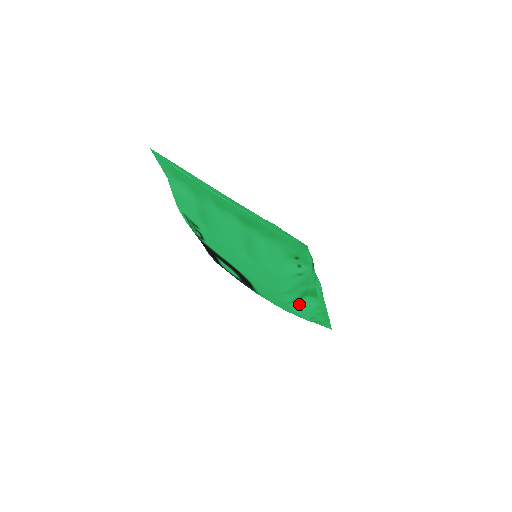
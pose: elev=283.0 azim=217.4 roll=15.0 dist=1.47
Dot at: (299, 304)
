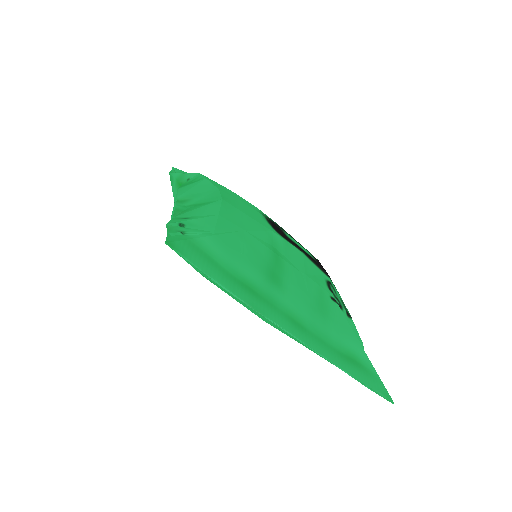
Dot at: occluded
